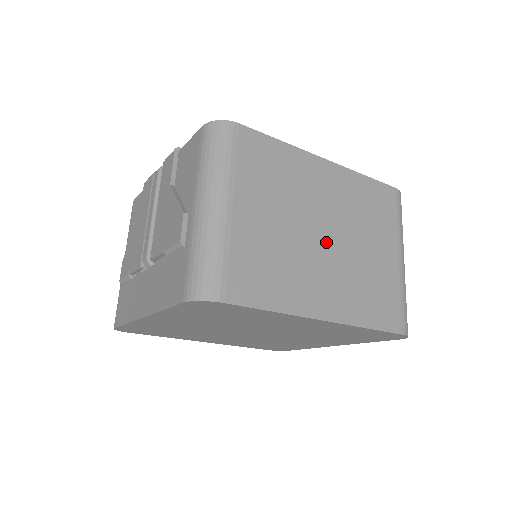
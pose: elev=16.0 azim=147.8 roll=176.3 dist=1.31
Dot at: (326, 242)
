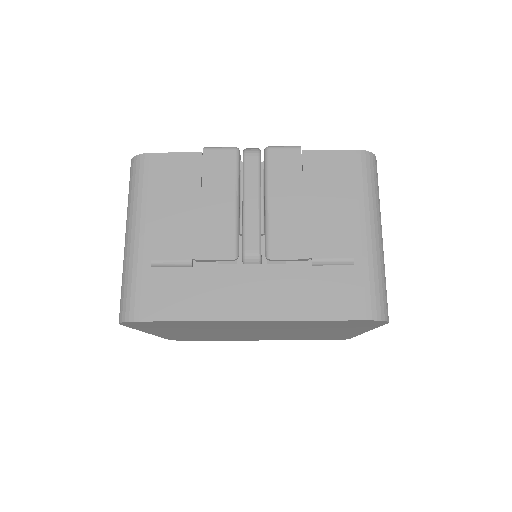
Dot at: occluded
